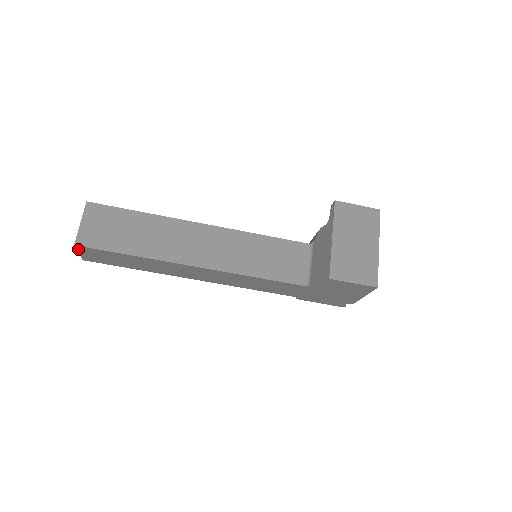
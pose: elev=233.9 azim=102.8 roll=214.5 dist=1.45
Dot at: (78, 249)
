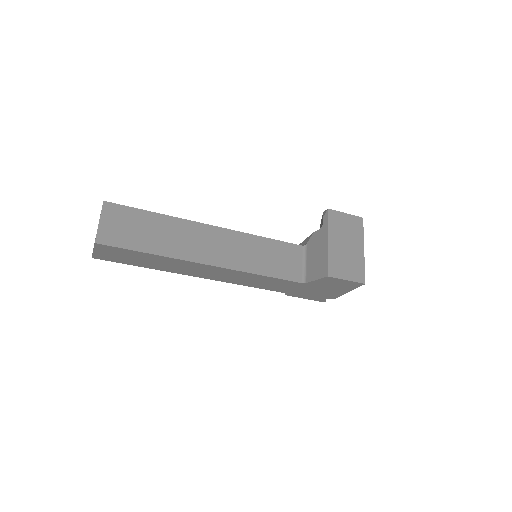
Dot at: (96, 247)
